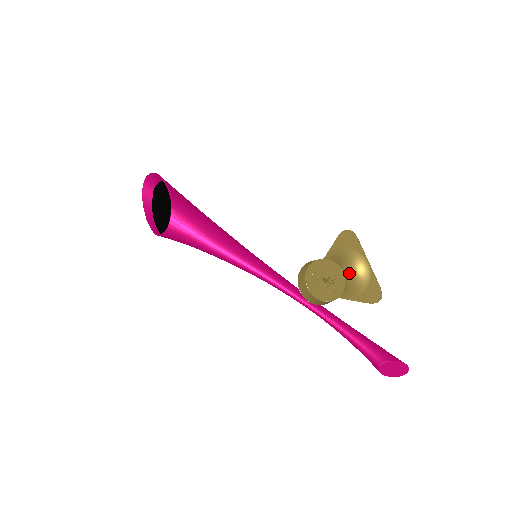
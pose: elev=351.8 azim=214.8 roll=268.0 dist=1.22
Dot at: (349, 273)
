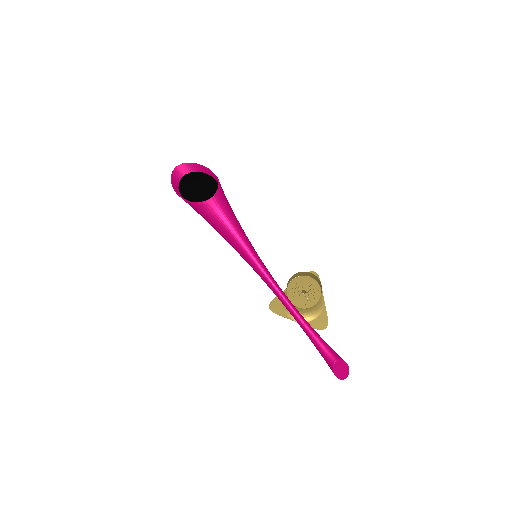
Dot at: occluded
